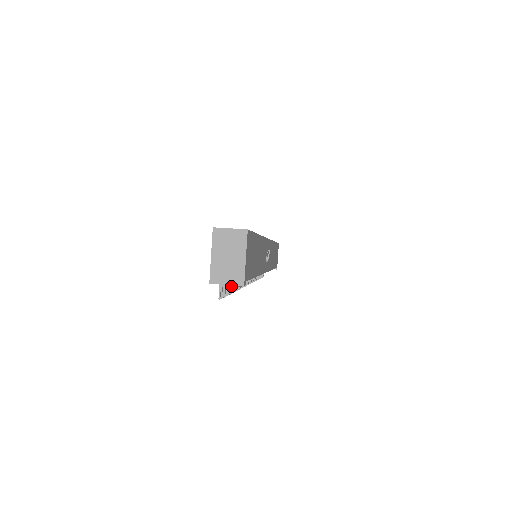
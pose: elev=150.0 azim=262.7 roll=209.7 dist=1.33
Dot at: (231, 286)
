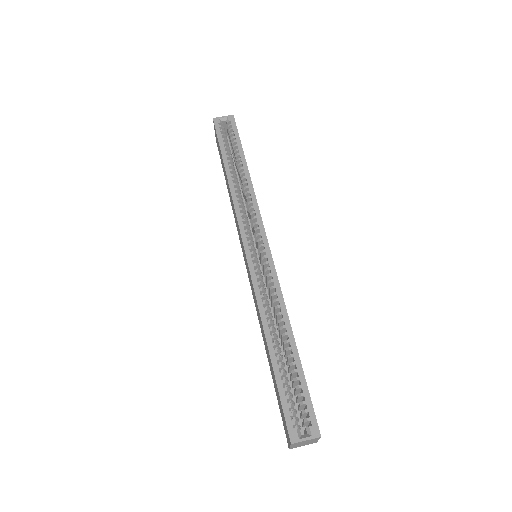
Dot at: occluded
